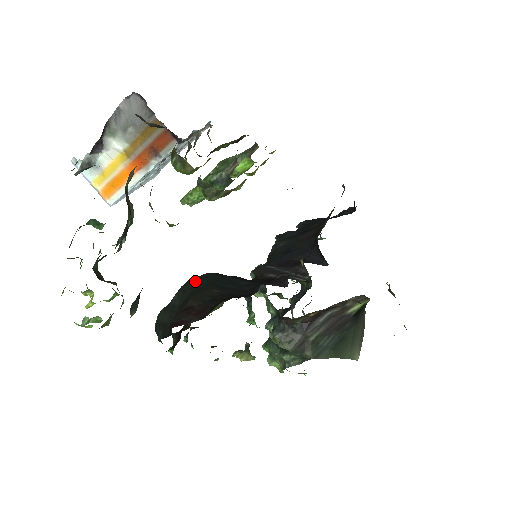
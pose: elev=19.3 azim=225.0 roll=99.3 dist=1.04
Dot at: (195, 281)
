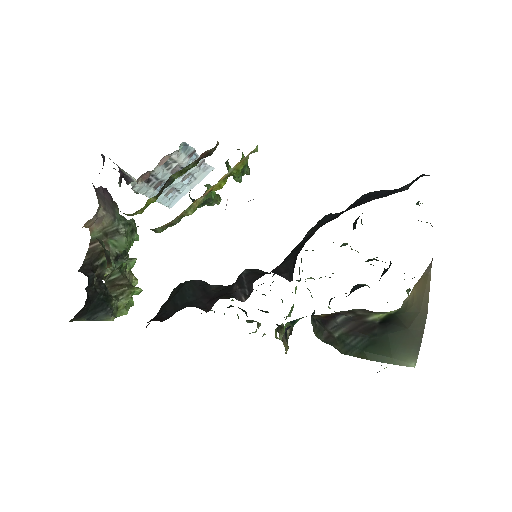
Dot at: (178, 287)
